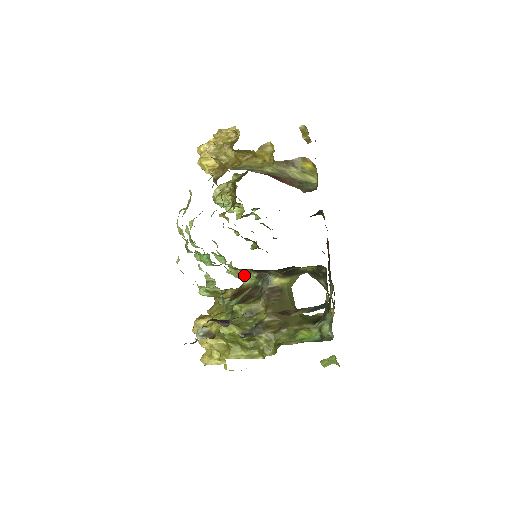
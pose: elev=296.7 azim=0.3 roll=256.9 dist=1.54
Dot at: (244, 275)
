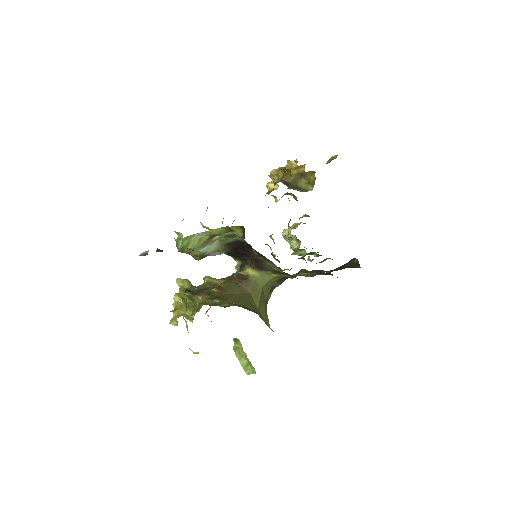
Dot at: occluded
